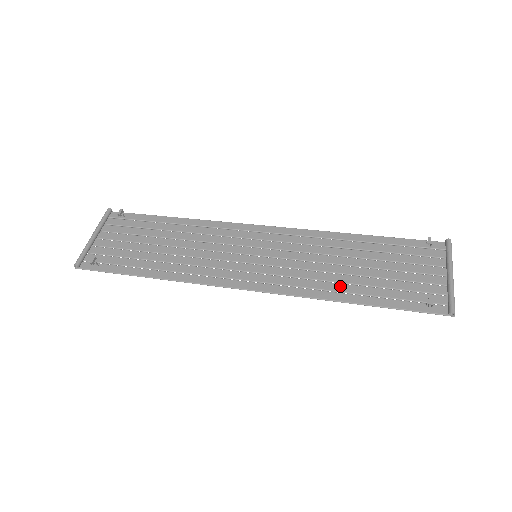
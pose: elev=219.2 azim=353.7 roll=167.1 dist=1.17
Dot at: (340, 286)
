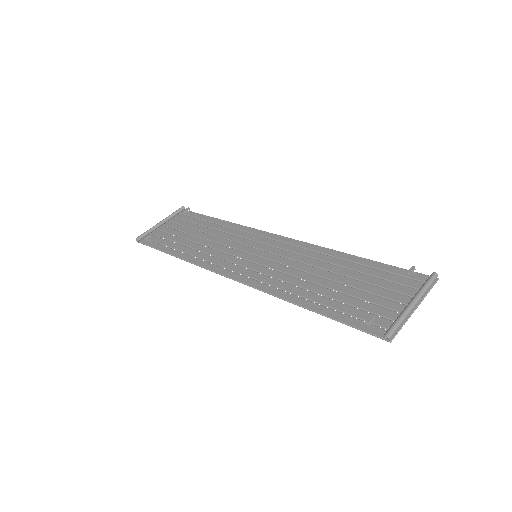
Dot at: (303, 291)
